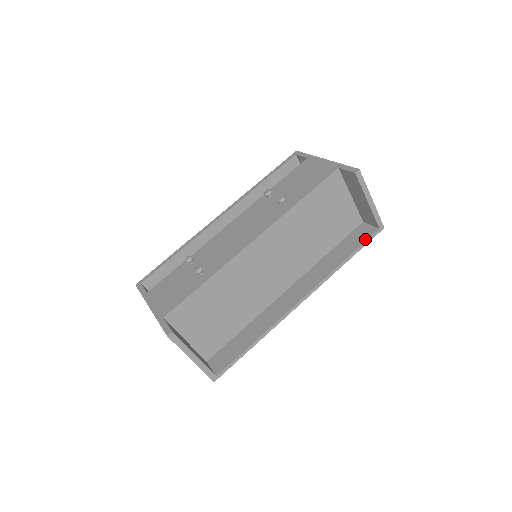
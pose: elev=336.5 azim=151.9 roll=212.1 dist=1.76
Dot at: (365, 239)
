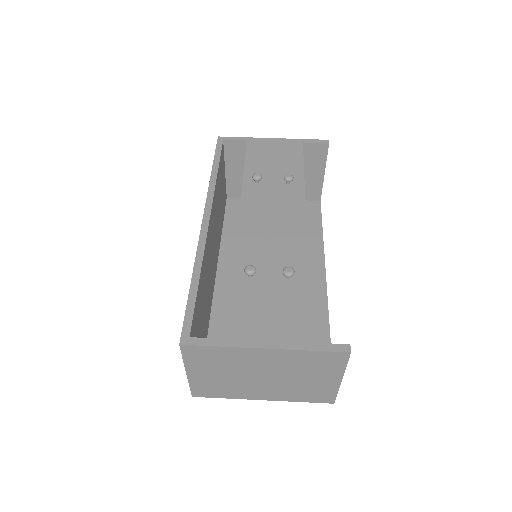
Dot at: (319, 212)
